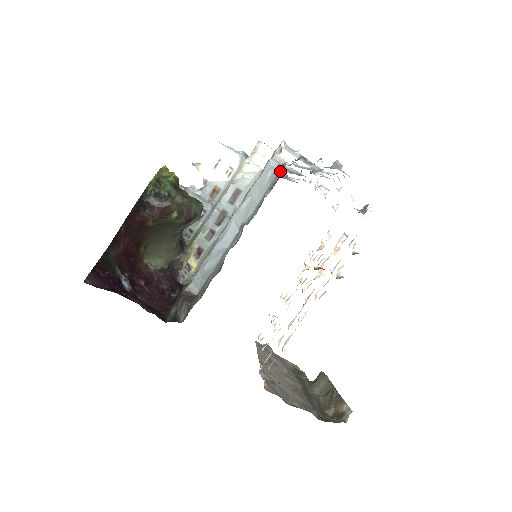
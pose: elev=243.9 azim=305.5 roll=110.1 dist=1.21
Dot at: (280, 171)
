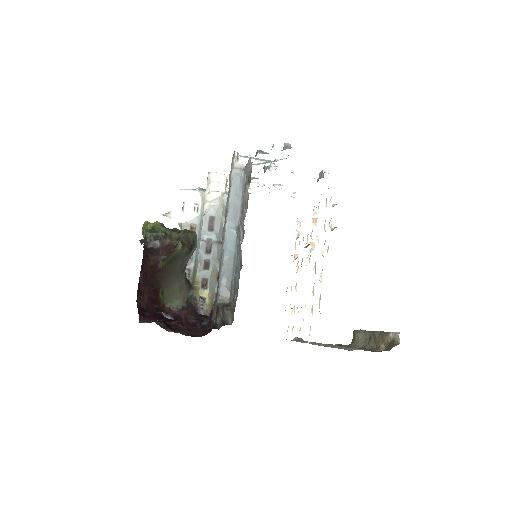
Dot at: (245, 174)
